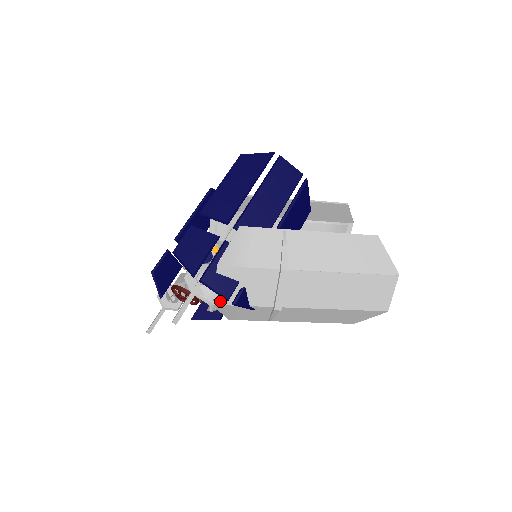
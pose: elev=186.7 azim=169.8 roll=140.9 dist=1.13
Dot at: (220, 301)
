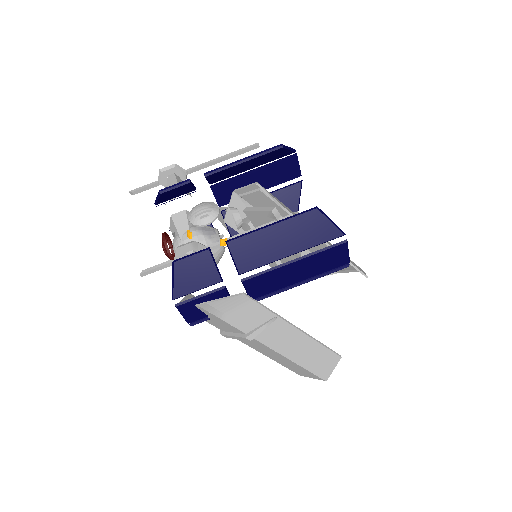
Dot at: occluded
